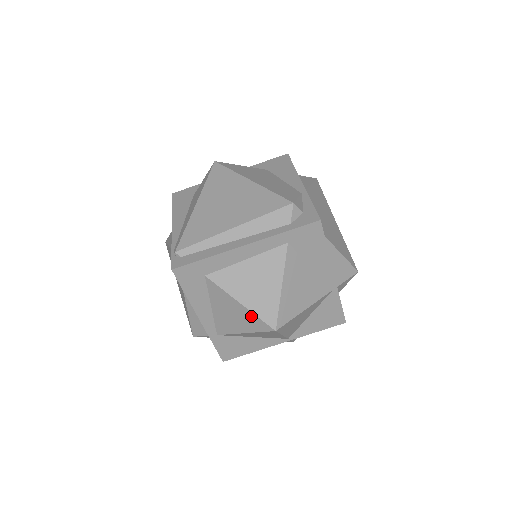
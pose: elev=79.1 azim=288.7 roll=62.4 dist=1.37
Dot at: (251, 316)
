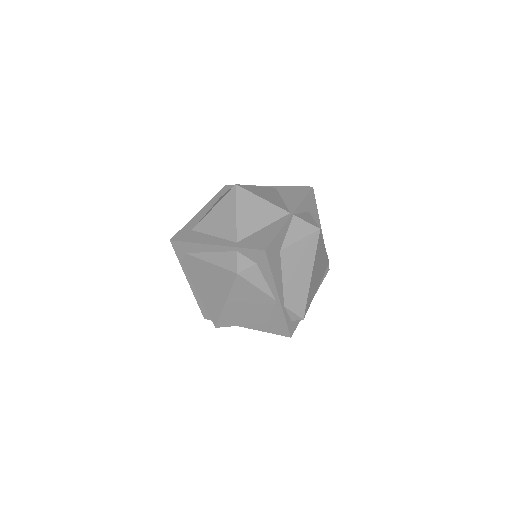
Dot at: (223, 202)
